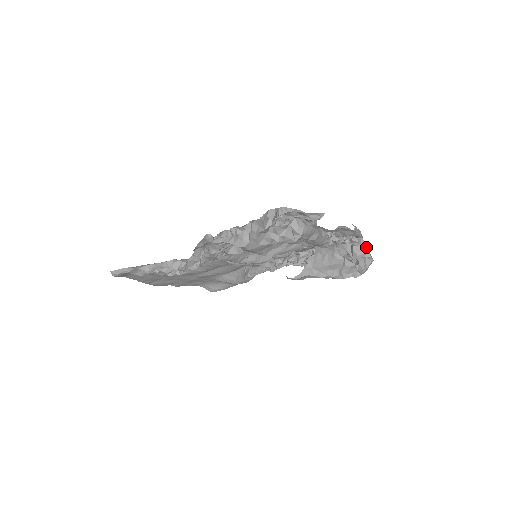
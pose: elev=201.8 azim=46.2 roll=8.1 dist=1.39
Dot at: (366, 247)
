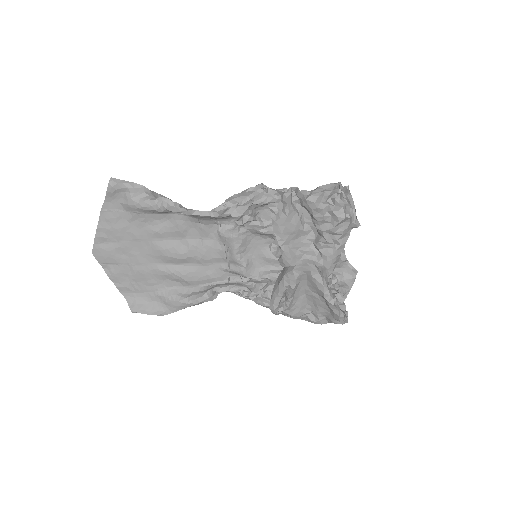
Dot at: (344, 309)
